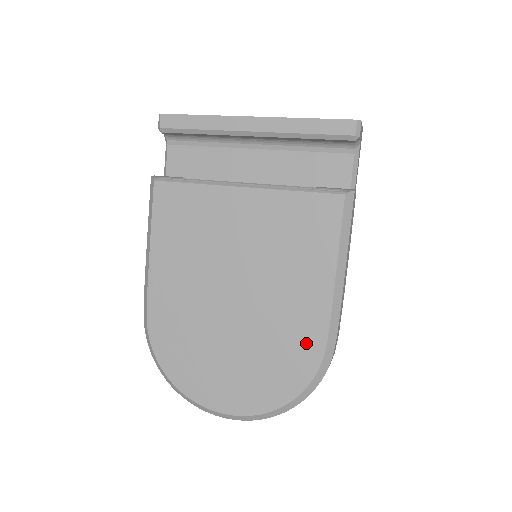
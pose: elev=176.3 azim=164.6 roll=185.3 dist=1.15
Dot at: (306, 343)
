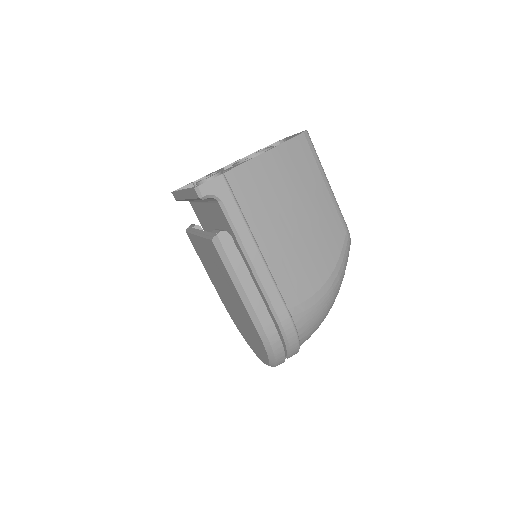
Dot at: (253, 329)
